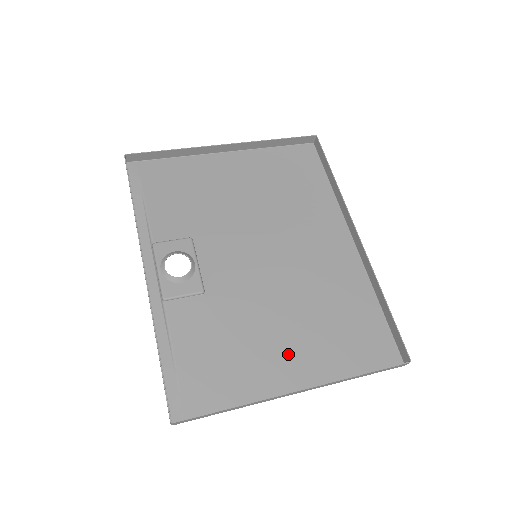
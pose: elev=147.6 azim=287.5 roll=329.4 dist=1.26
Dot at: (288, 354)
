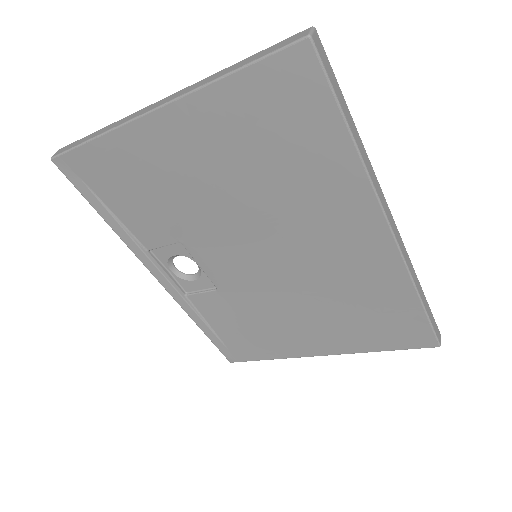
Dot at: (188, 152)
